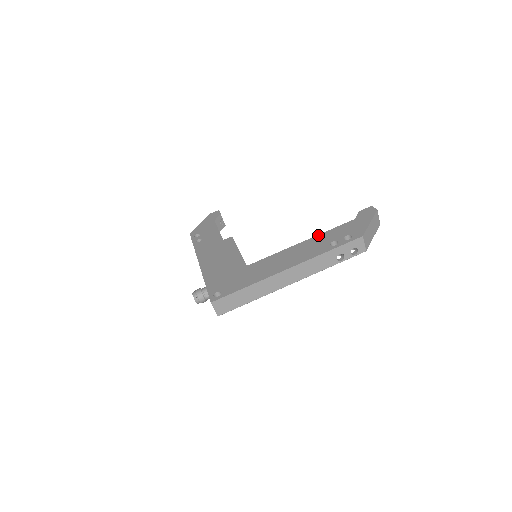
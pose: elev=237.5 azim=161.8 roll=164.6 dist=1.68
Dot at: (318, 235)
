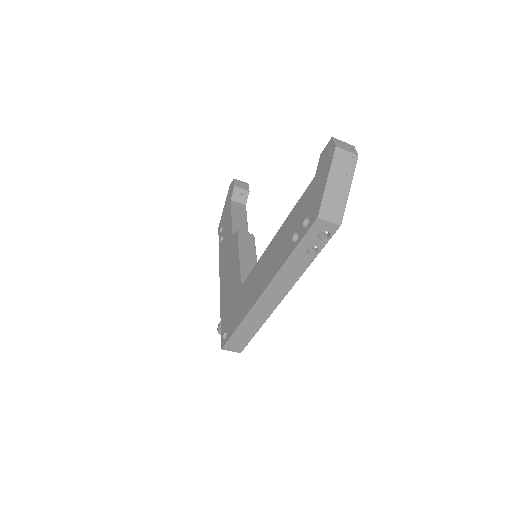
Dot at: (285, 220)
